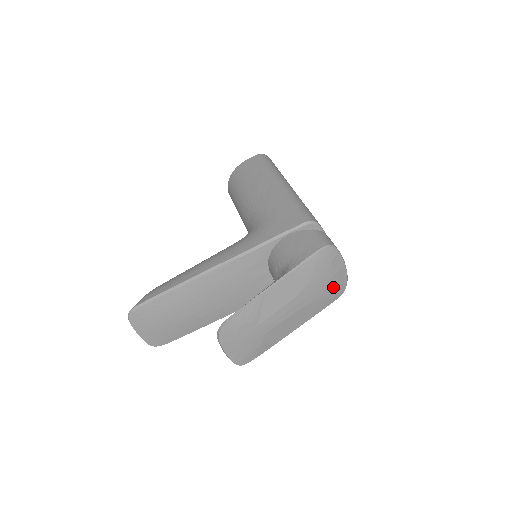
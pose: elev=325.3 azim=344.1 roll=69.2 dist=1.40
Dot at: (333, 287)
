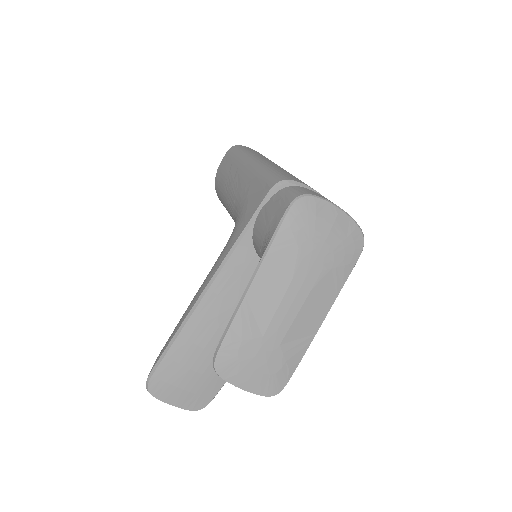
Dot at: (341, 244)
